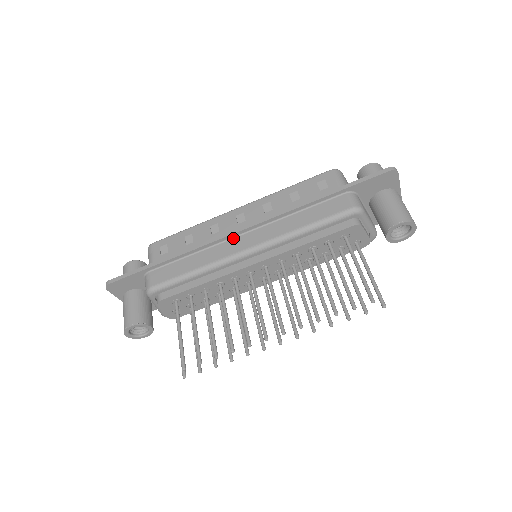
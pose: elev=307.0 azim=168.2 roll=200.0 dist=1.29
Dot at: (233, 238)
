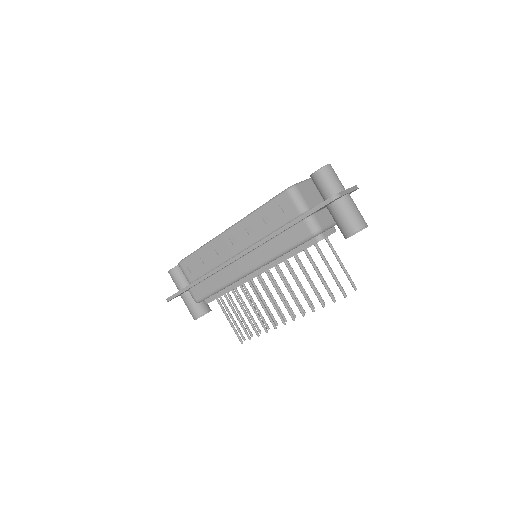
Dot at: (234, 262)
